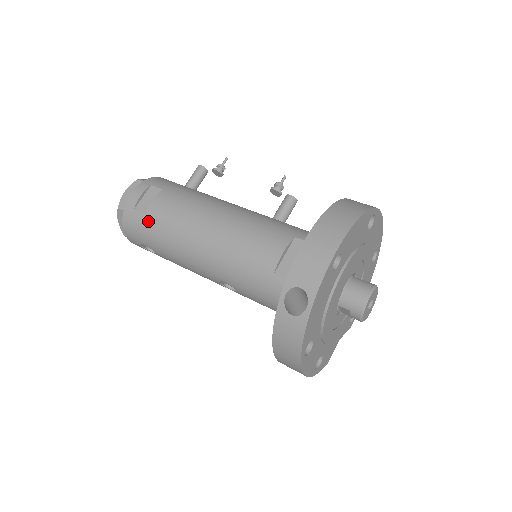
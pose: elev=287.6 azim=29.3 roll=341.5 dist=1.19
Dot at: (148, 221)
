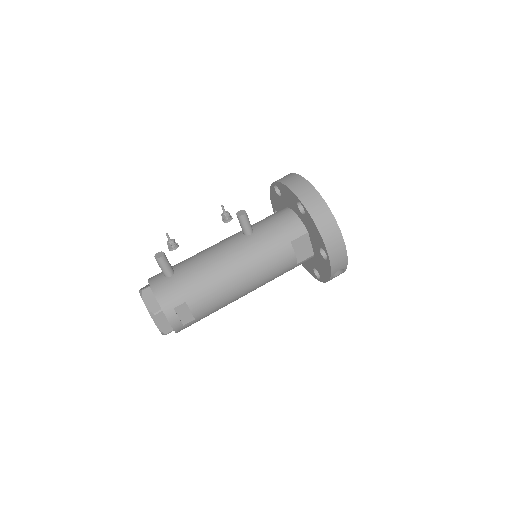
Dot at: (200, 319)
